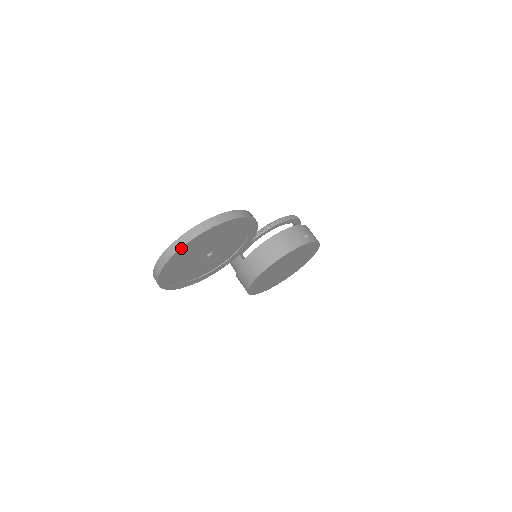
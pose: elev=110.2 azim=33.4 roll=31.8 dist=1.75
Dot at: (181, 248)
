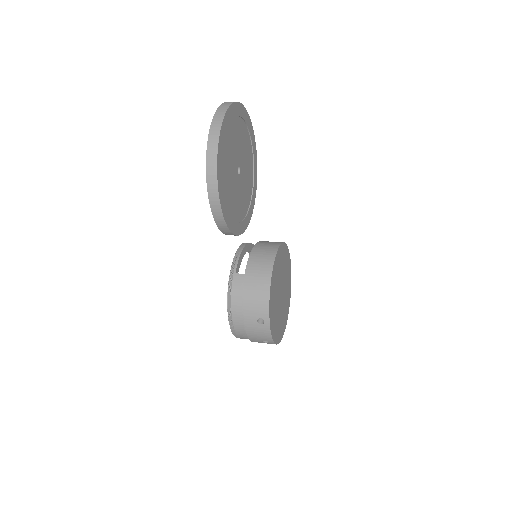
Dot at: (229, 107)
